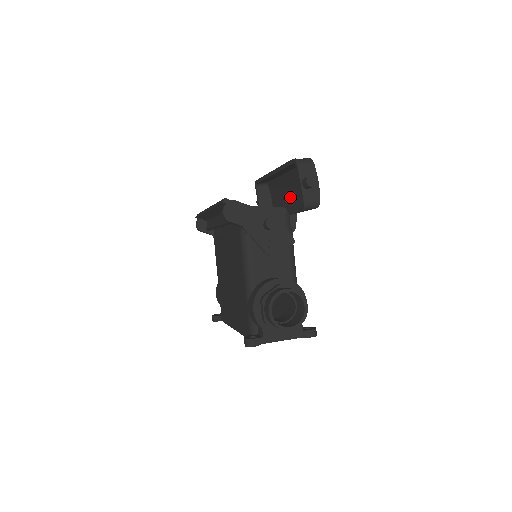
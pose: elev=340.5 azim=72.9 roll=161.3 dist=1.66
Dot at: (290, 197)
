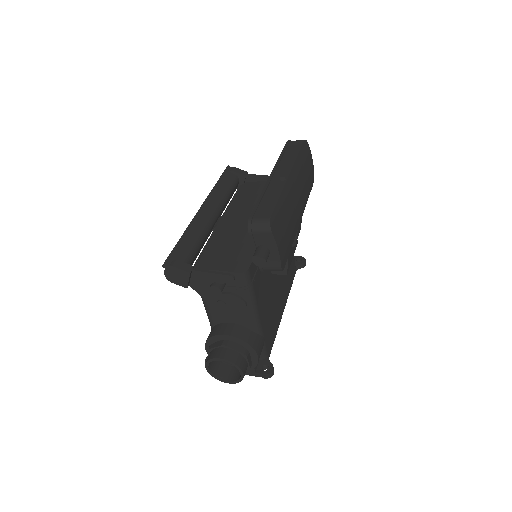
Dot at: occluded
